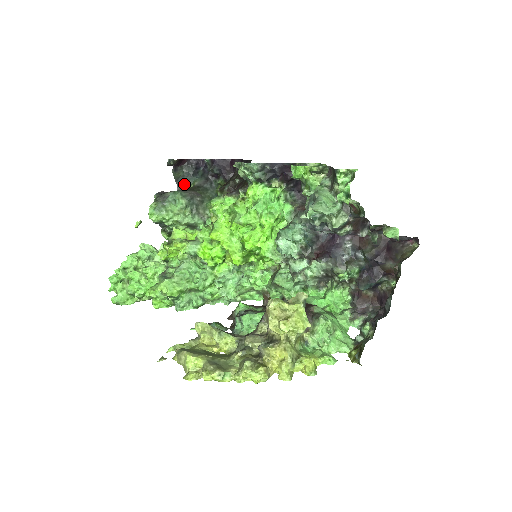
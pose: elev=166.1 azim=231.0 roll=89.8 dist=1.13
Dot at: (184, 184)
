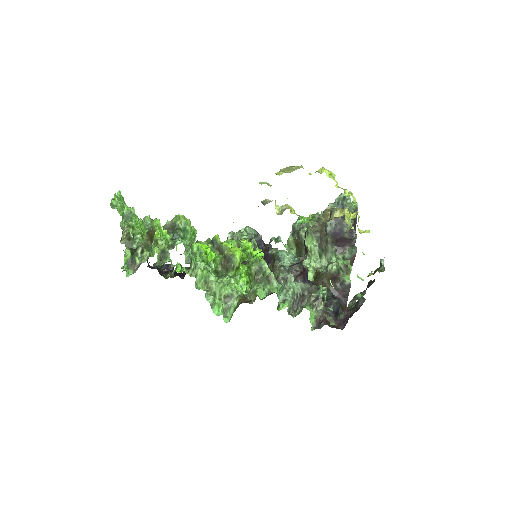
Dot at: occluded
